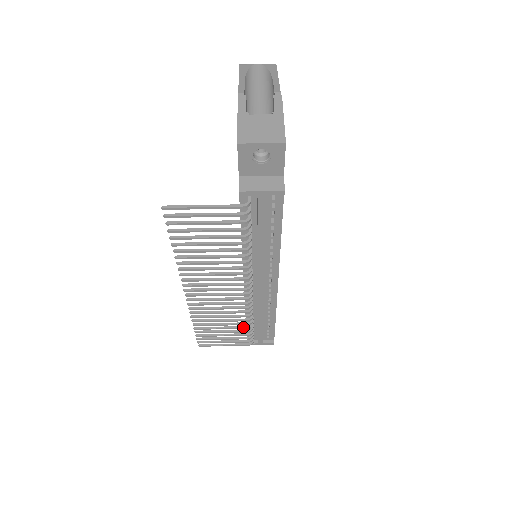
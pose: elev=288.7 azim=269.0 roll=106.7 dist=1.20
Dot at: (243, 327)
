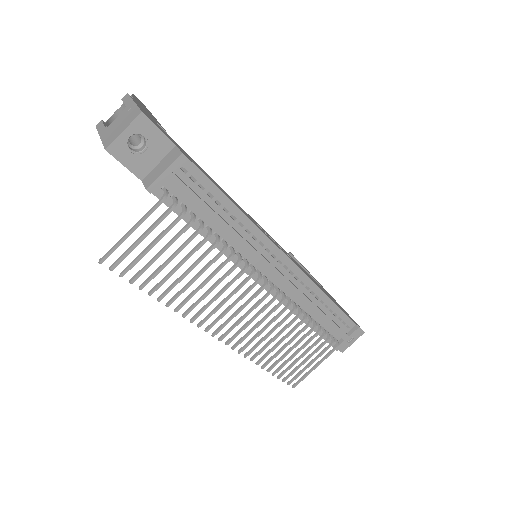
Dot at: (308, 332)
